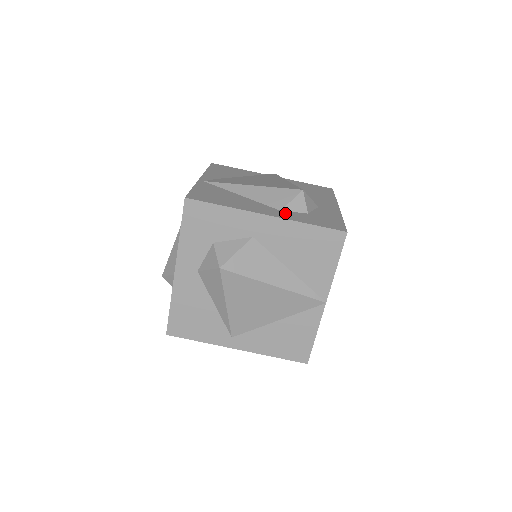
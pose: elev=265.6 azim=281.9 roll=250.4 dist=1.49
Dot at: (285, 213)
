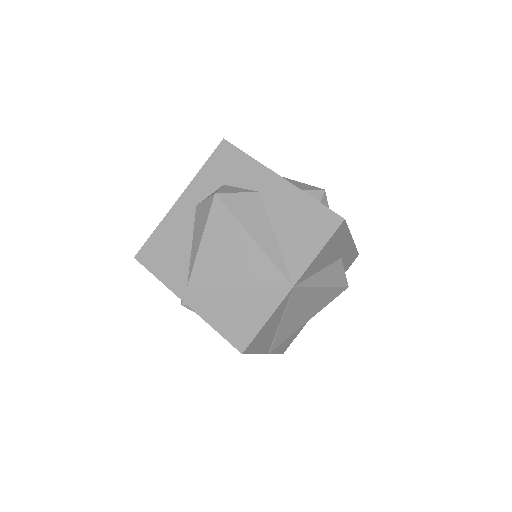
Dot at: occluded
